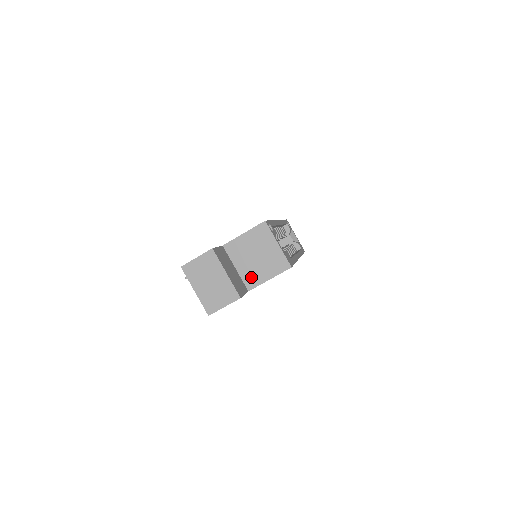
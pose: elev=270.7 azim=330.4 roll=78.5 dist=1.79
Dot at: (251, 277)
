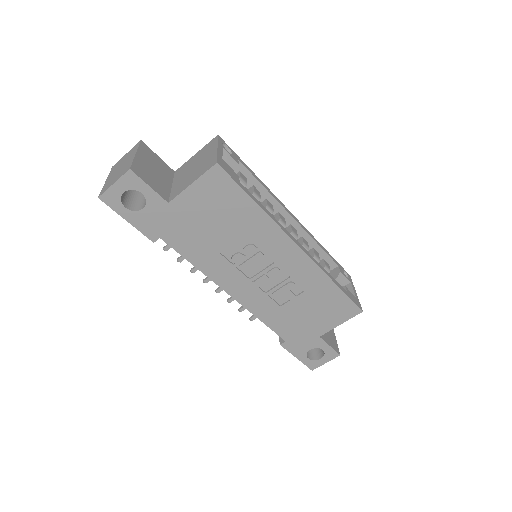
Dot at: (179, 188)
